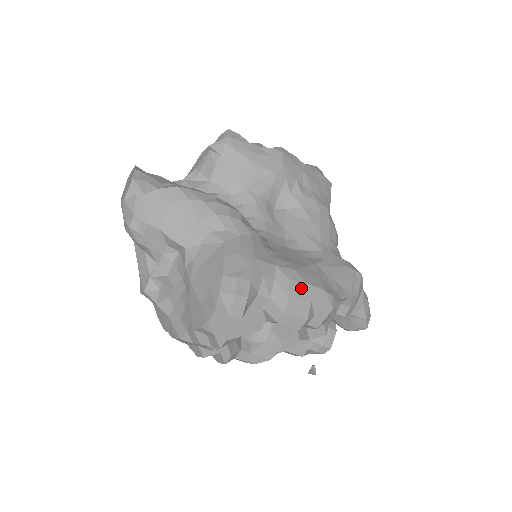
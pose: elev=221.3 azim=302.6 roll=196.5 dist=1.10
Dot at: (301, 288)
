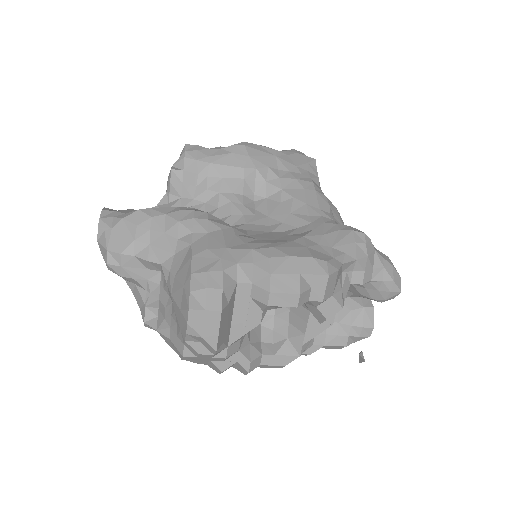
Dot at: (284, 262)
